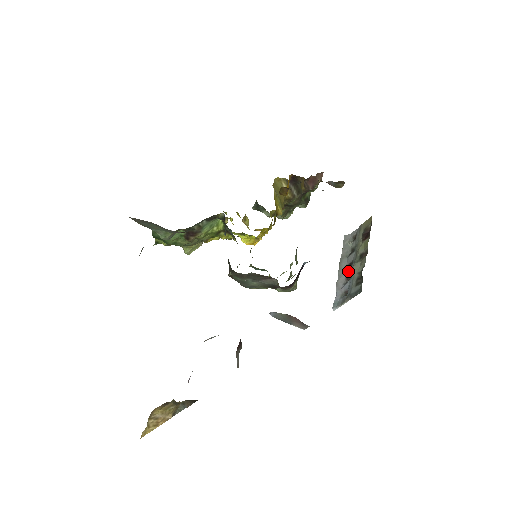
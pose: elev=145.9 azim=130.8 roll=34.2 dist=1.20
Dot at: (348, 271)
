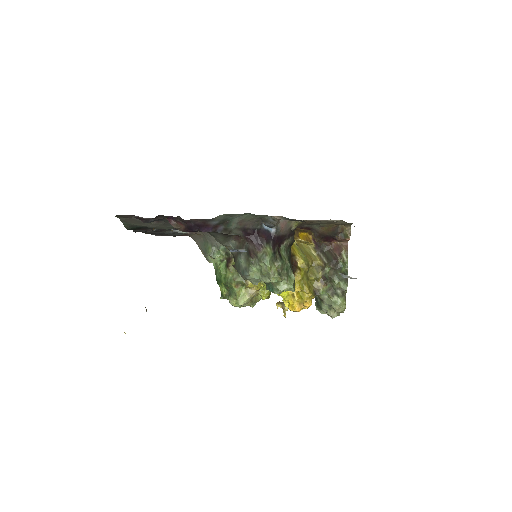
Dot at: occluded
